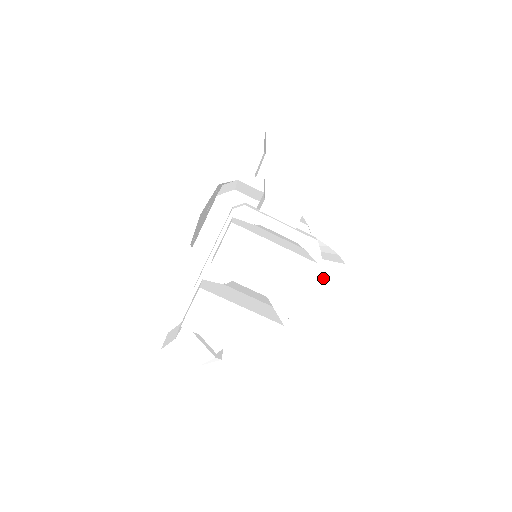
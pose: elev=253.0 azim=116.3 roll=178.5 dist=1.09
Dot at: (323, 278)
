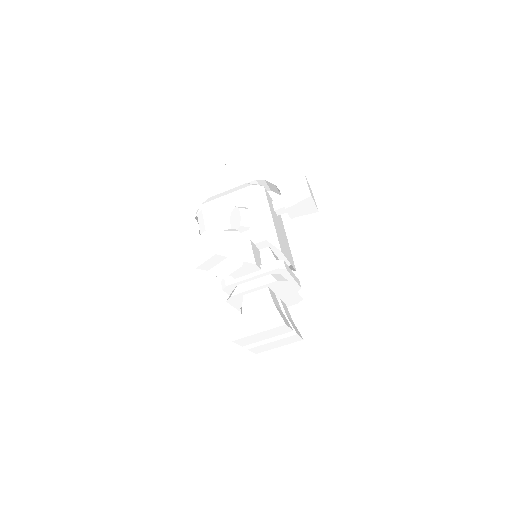
Dot at: (306, 208)
